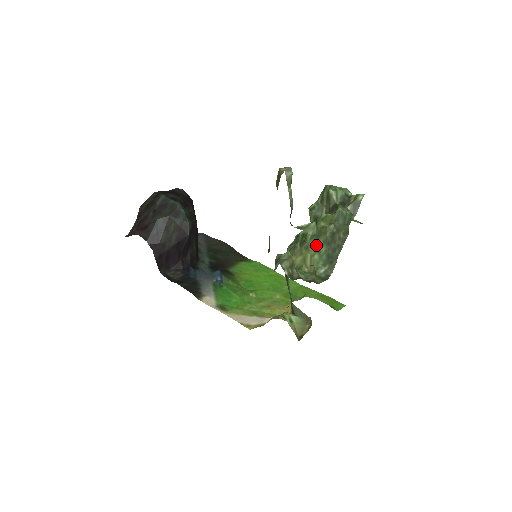
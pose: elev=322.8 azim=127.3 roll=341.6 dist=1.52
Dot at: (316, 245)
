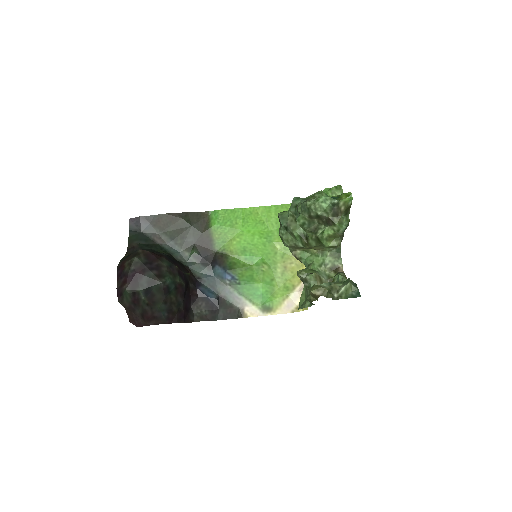
Dot at: occluded
